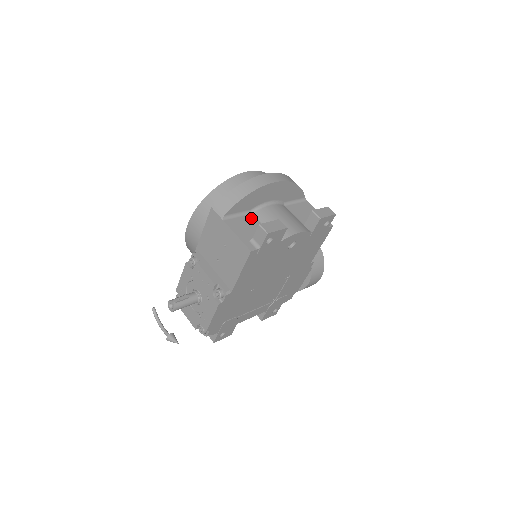
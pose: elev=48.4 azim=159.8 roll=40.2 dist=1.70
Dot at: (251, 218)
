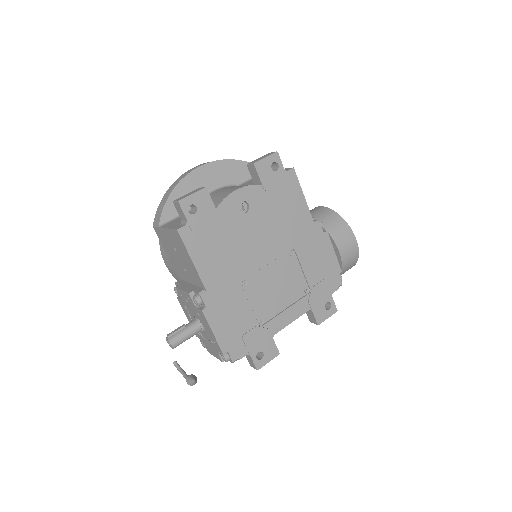
Dot at: occluded
